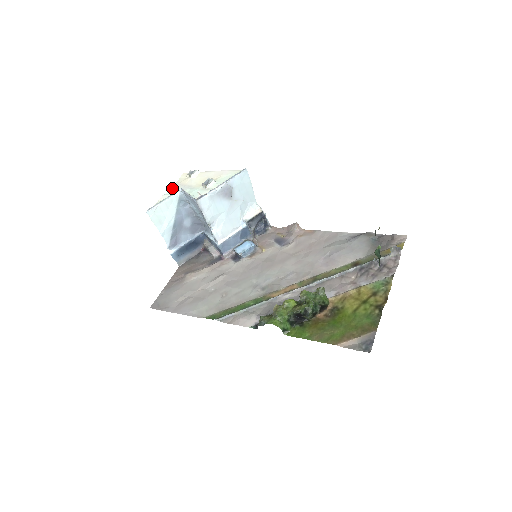
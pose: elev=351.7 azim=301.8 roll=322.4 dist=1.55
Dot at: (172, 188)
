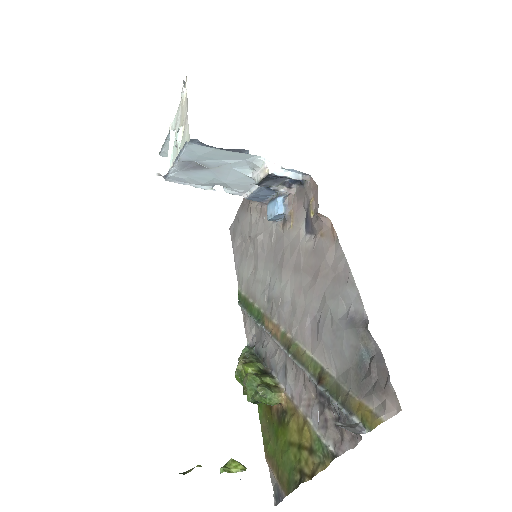
Dot at: occluded
